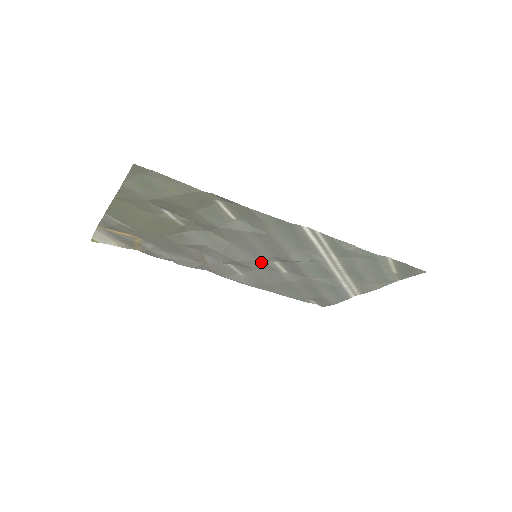
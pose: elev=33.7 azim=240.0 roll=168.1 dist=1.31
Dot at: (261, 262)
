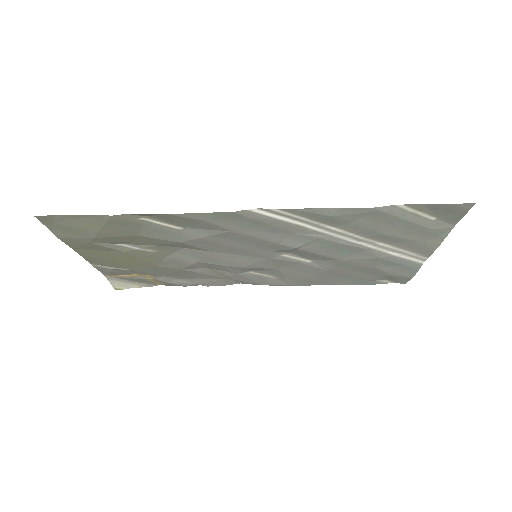
Dot at: (270, 260)
